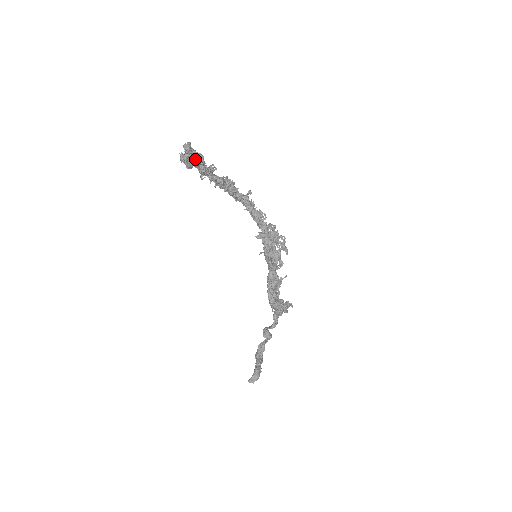
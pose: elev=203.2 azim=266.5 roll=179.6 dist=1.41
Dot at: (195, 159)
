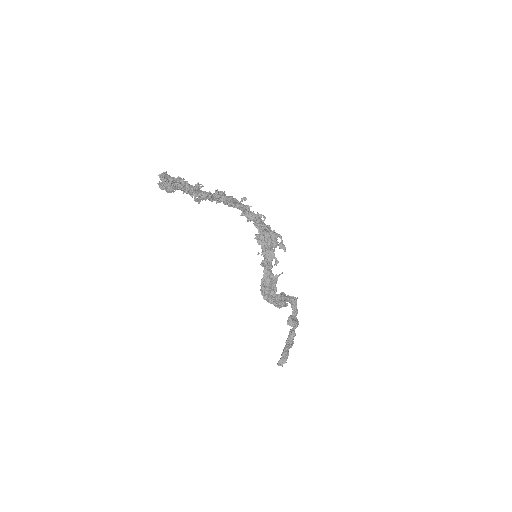
Dot at: (174, 184)
